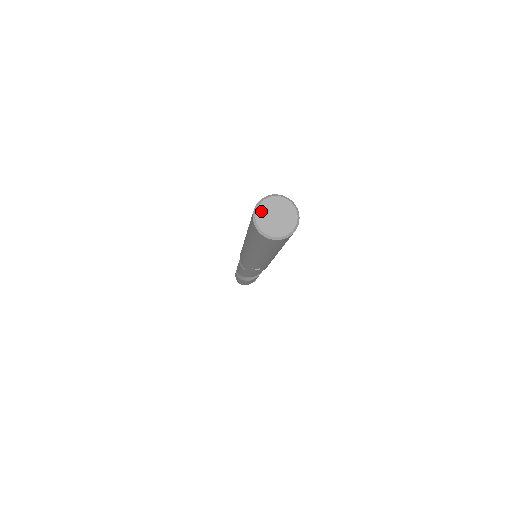
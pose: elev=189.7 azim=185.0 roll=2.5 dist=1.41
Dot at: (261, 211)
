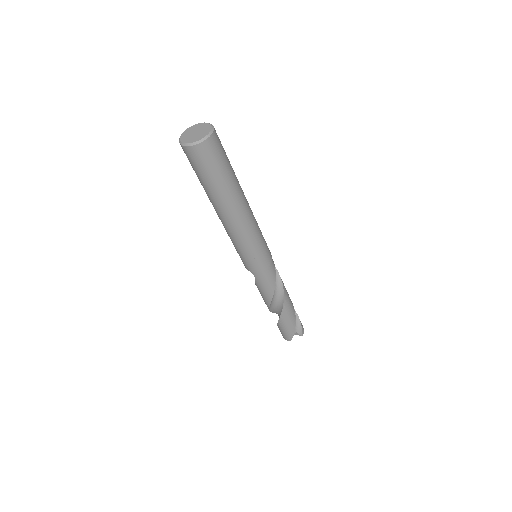
Dot at: (184, 135)
